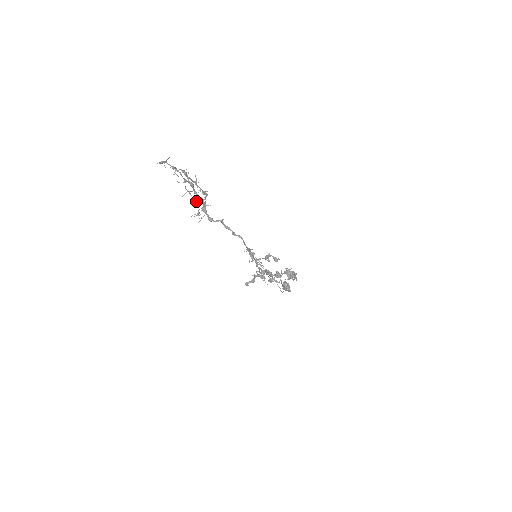
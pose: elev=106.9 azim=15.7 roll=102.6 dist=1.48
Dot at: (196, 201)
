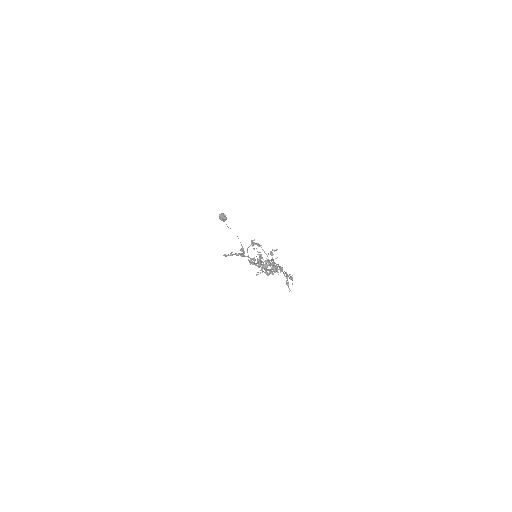
Dot at: occluded
